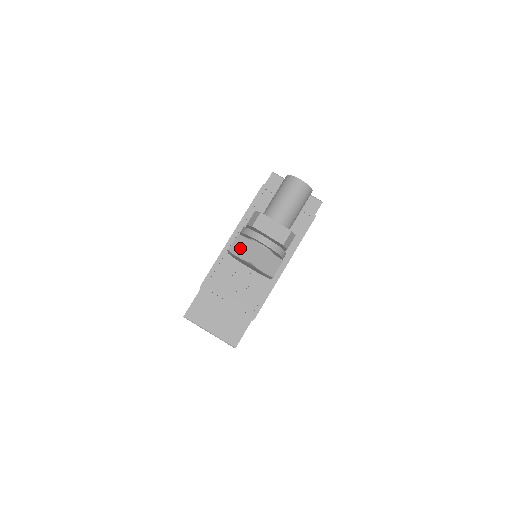
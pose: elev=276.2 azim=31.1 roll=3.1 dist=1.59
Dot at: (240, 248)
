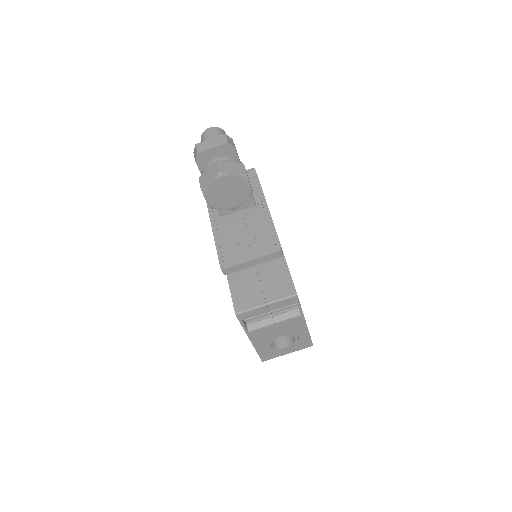
Dot at: (206, 179)
